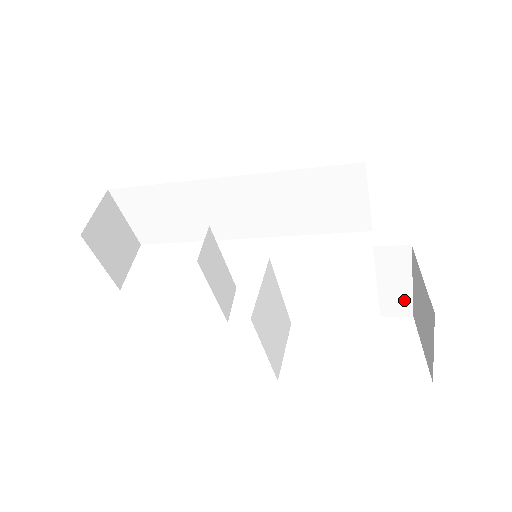
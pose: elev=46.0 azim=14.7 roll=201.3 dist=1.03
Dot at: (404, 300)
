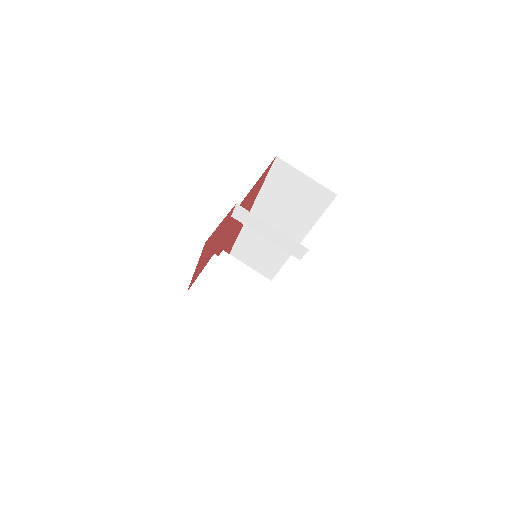
Dot at: (288, 240)
